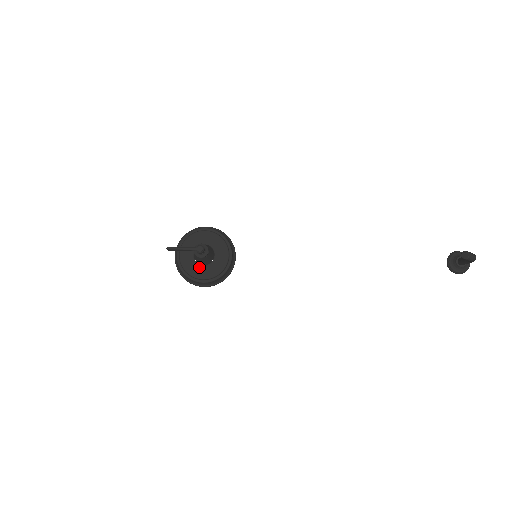
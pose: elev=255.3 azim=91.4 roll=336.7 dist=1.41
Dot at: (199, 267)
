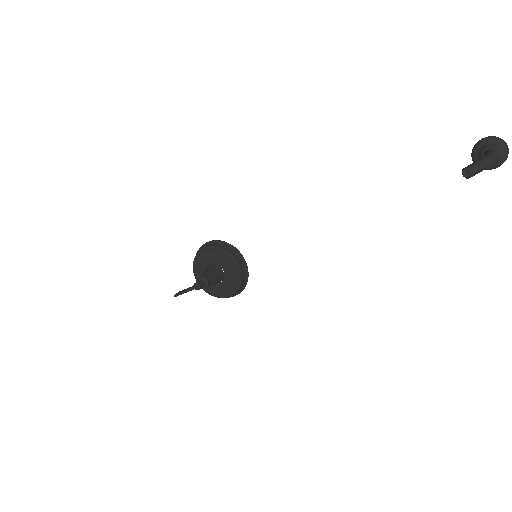
Dot at: (217, 286)
